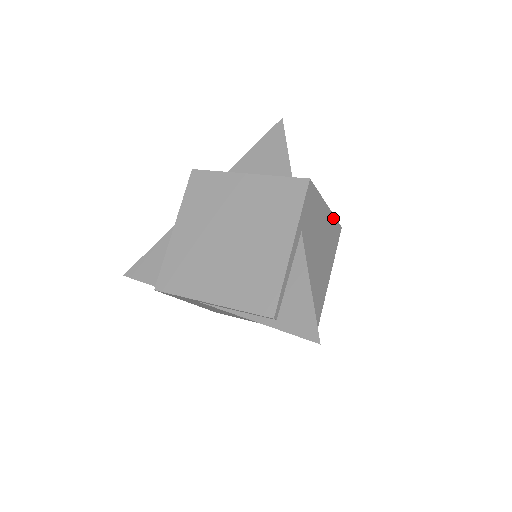
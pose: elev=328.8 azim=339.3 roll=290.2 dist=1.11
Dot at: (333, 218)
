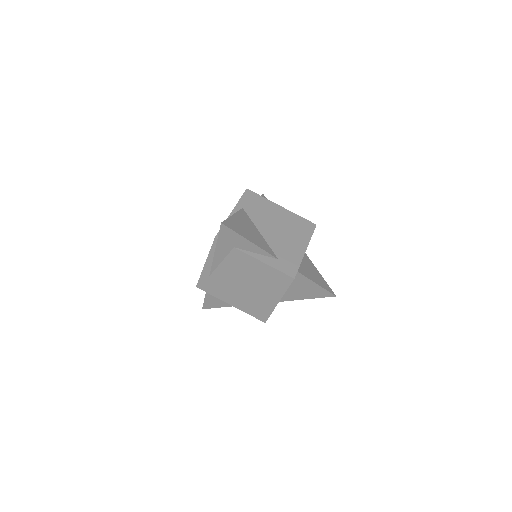
Dot at: (296, 215)
